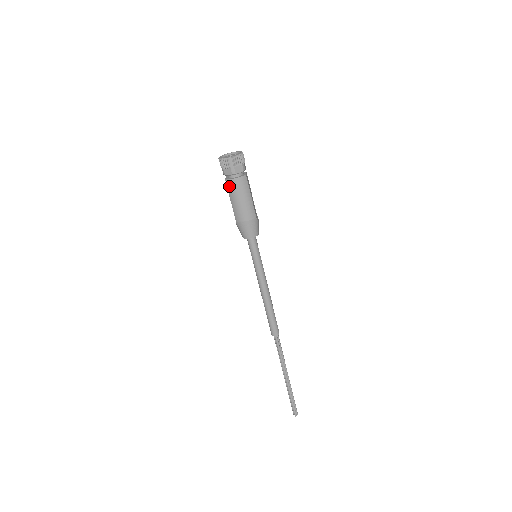
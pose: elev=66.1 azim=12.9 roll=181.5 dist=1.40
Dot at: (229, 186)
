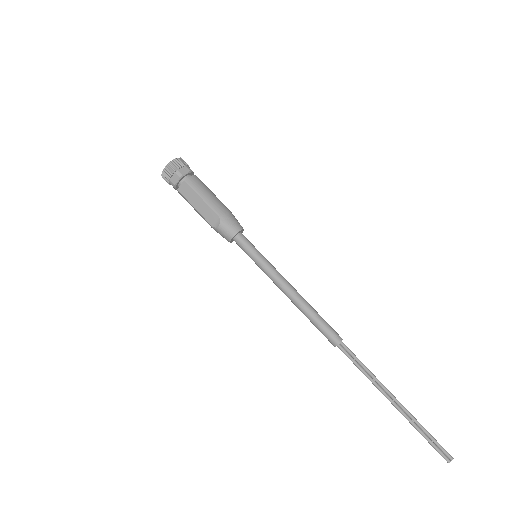
Dot at: (193, 183)
